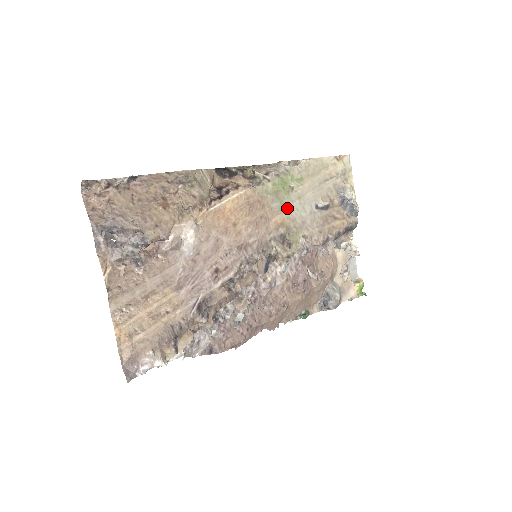
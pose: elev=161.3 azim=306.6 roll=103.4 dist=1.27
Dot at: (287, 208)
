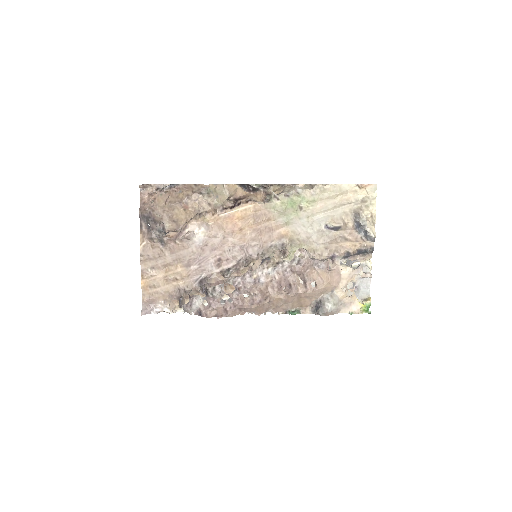
Dot at: (293, 223)
